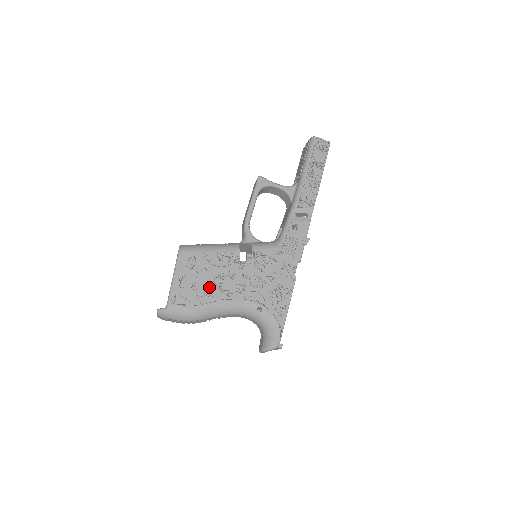
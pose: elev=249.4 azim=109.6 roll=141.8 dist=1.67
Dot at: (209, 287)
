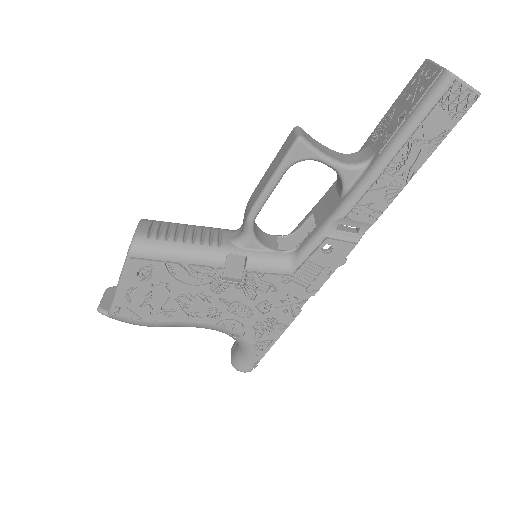
Dot at: (169, 305)
